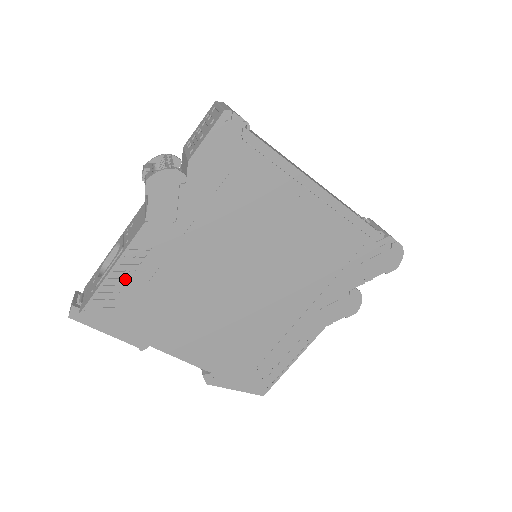
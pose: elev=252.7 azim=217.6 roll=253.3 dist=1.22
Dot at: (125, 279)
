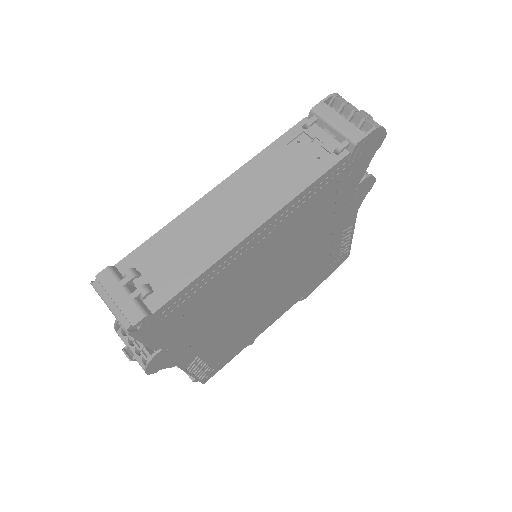
Dot at: (204, 366)
